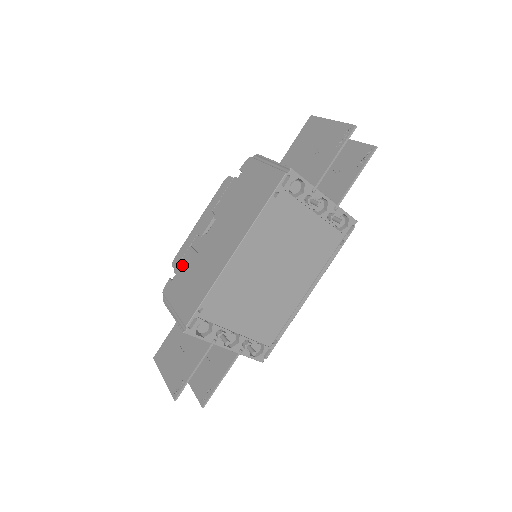
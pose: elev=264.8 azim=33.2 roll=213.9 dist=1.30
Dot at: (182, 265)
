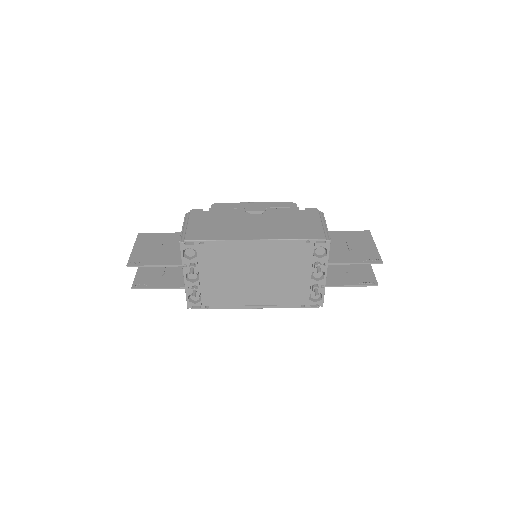
Dot at: (218, 211)
